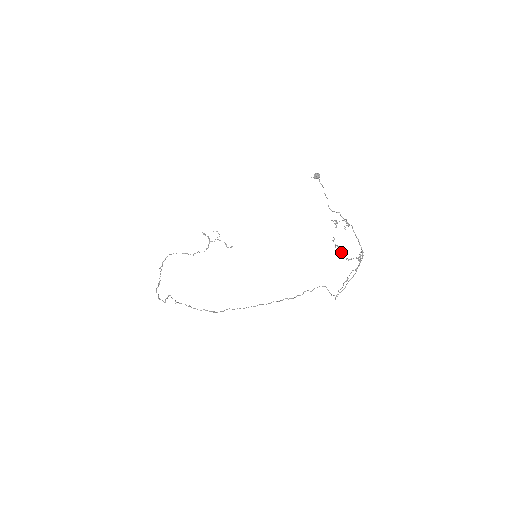
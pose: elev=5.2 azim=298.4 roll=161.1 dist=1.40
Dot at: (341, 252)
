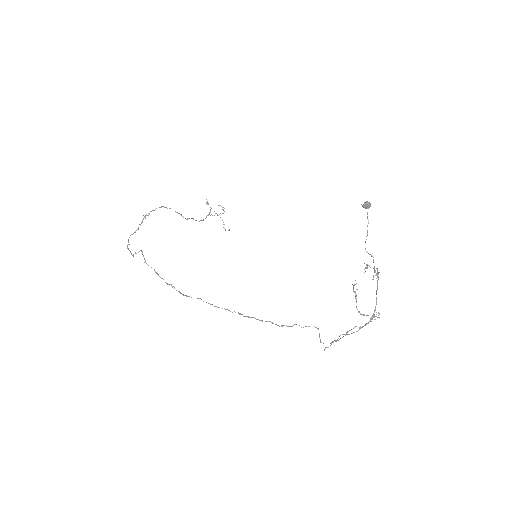
Dot at: (356, 302)
